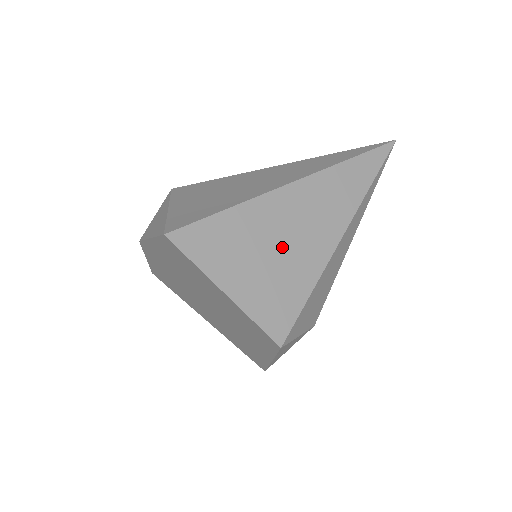
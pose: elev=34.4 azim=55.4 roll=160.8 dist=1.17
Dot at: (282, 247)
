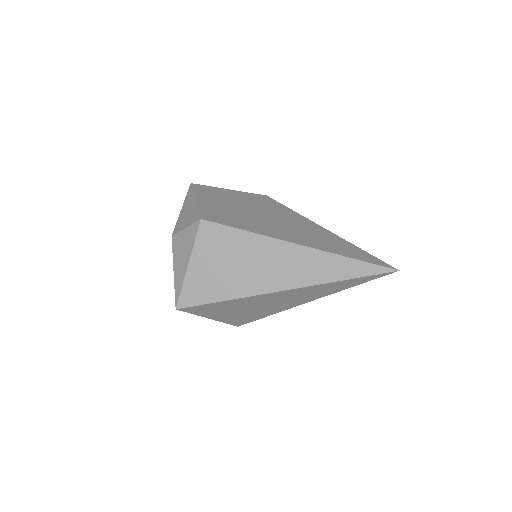
Dot at: (255, 308)
